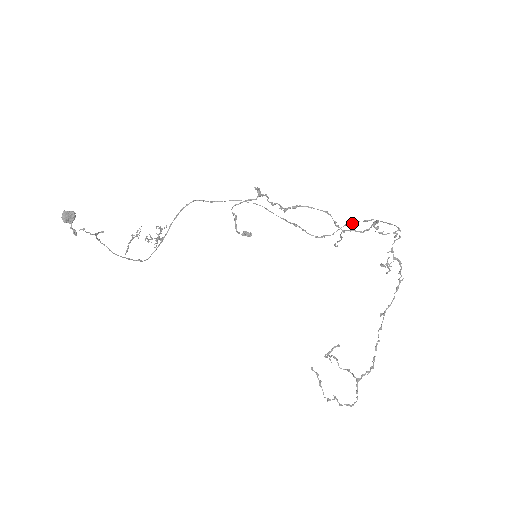
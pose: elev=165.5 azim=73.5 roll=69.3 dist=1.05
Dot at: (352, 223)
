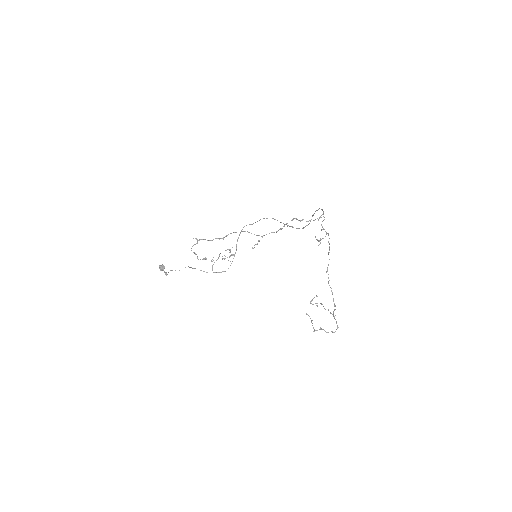
Dot at: (314, 213)
